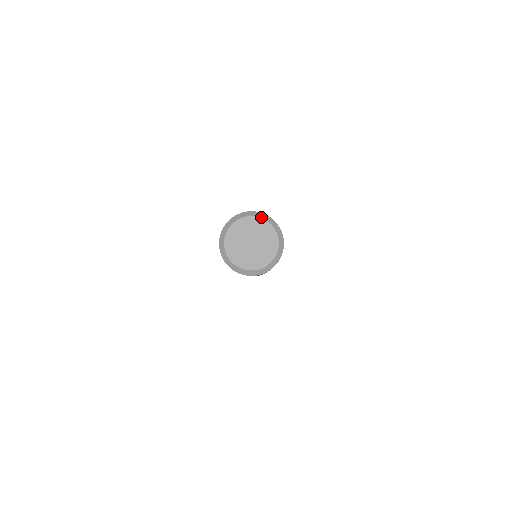
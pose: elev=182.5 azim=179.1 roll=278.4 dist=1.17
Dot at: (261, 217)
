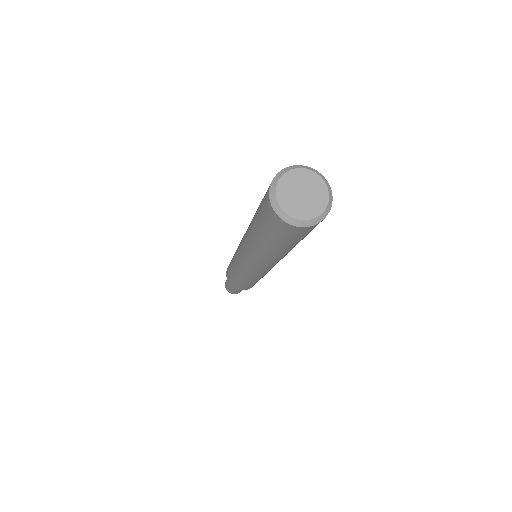
Dot at: (312, 170)
